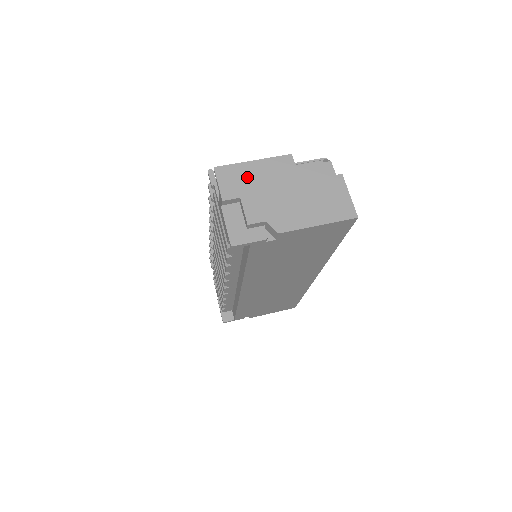
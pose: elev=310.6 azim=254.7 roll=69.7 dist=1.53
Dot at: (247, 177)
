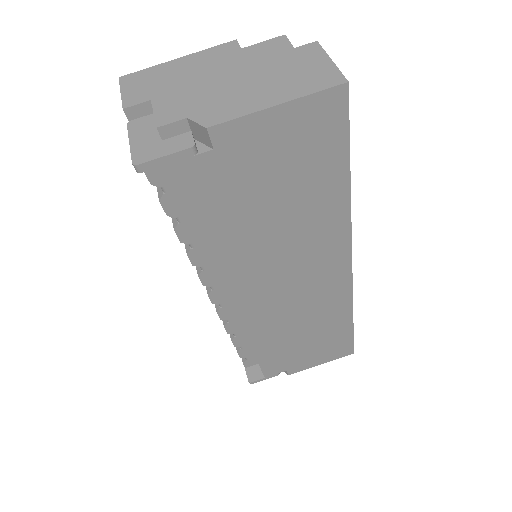
Dot at: (165, 76)
